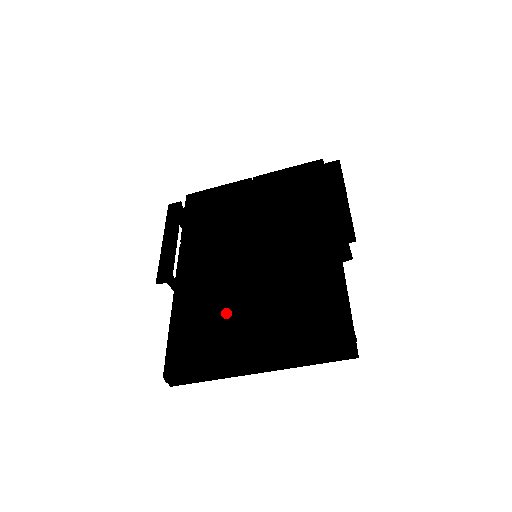
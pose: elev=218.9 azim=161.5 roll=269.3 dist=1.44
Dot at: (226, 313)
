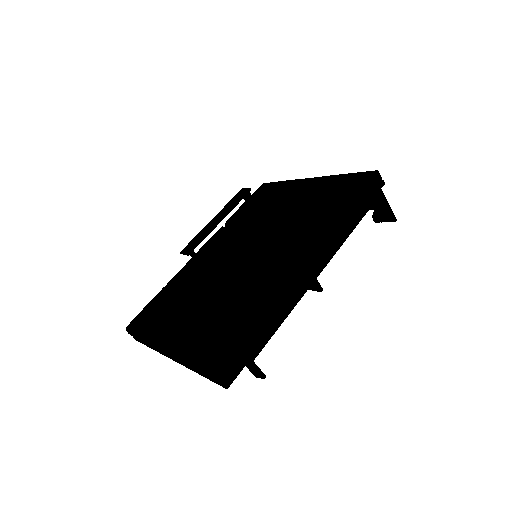
Dot at: (187, 296)
